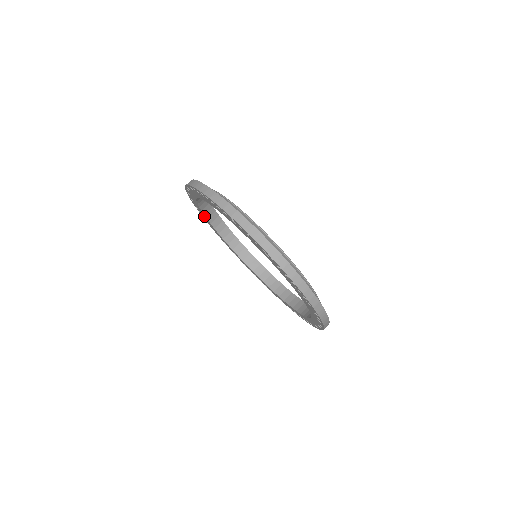
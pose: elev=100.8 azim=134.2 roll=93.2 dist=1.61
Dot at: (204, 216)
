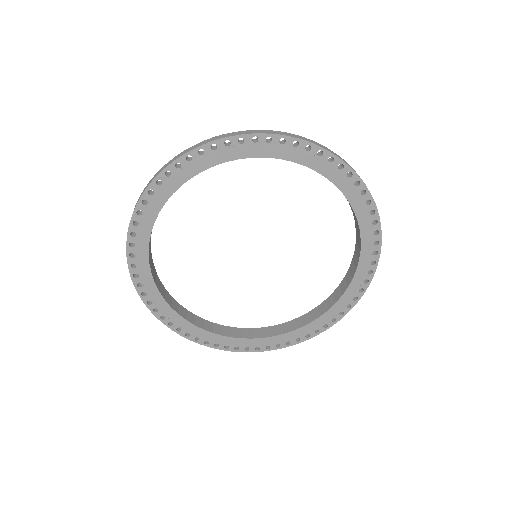
Dot at: (229, 341)
